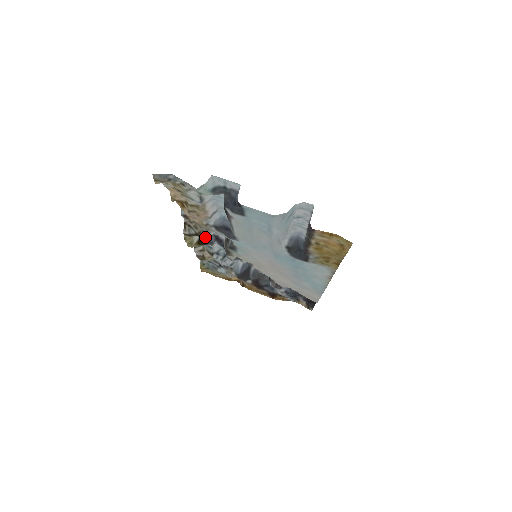
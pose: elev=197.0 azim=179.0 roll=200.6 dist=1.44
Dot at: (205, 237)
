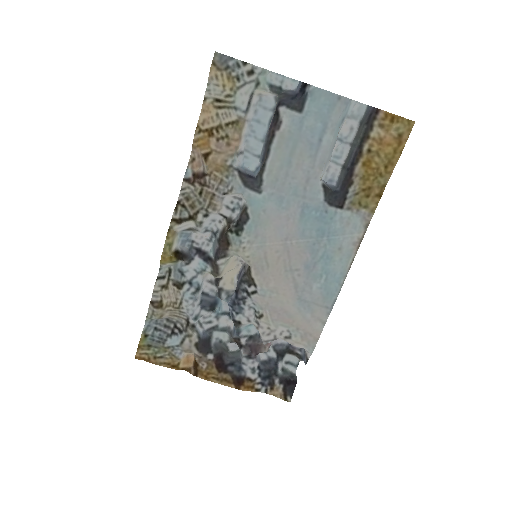
Dot at: (199, 223)
